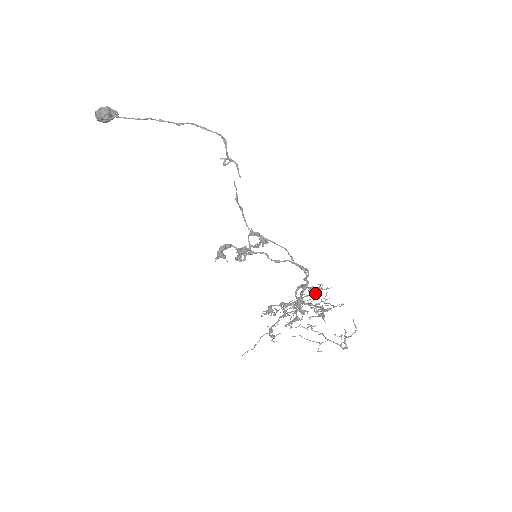
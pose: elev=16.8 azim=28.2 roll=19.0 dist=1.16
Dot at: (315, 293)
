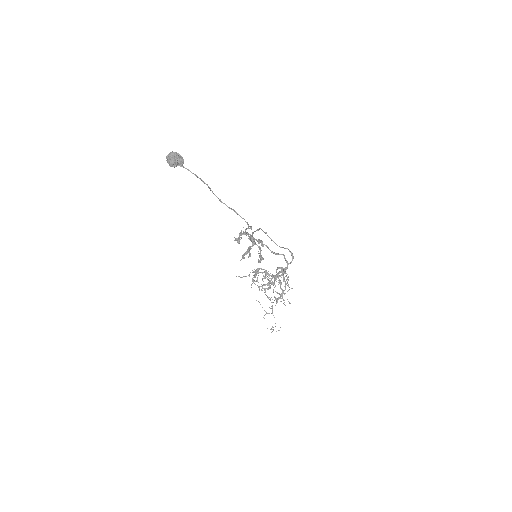
Dot at: (280, 288)
